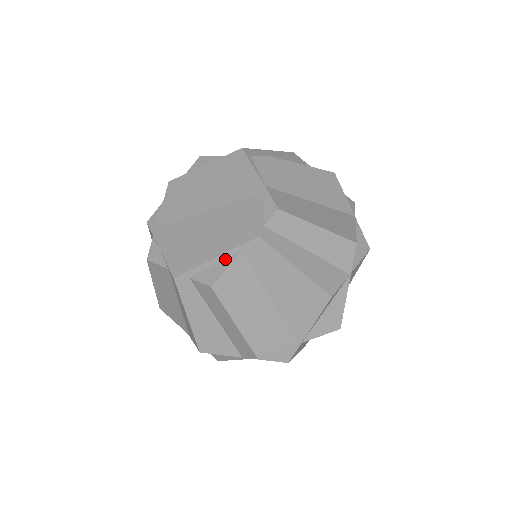
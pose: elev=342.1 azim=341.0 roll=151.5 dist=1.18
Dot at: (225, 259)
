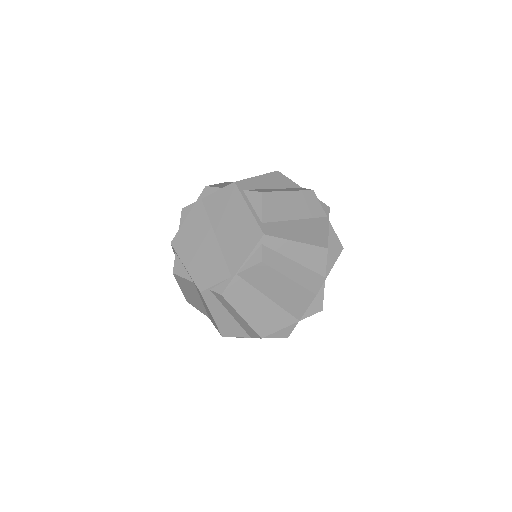
Dot at: (188, 273)
